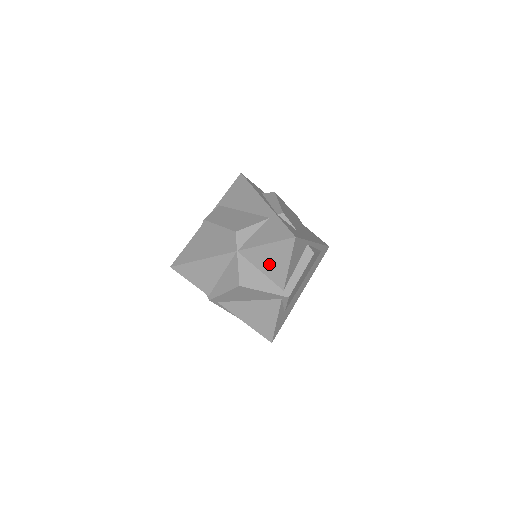
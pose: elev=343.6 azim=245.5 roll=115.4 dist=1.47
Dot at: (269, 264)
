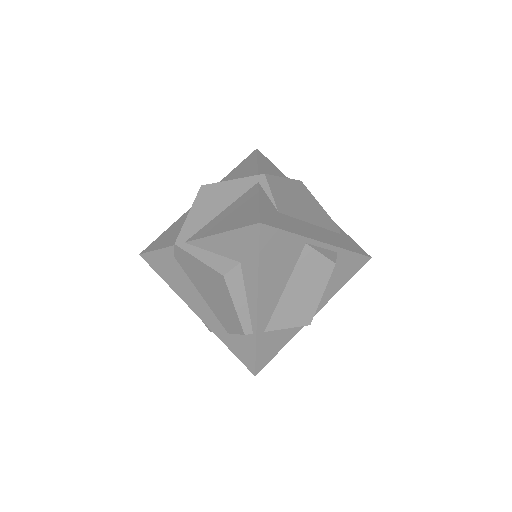
Dot at: (238, 176)
